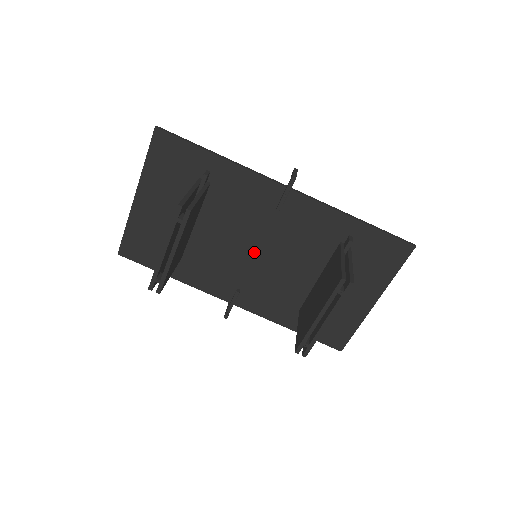
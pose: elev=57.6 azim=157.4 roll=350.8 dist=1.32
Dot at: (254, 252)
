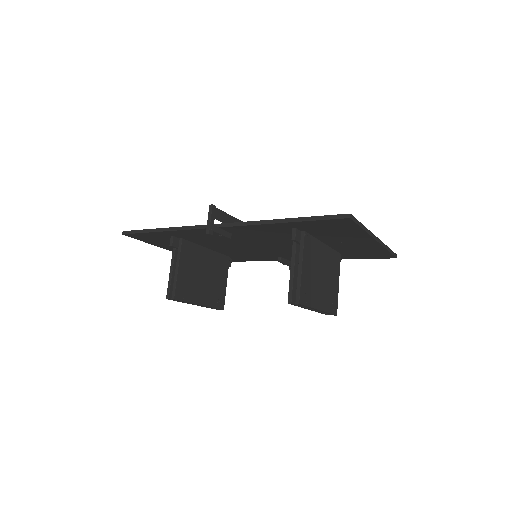
Dot at: (256, 247)
